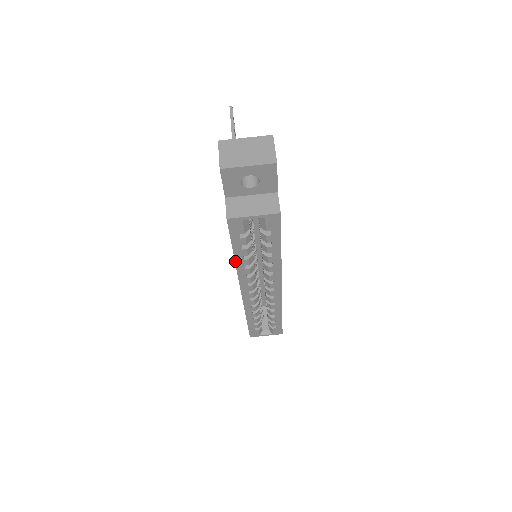
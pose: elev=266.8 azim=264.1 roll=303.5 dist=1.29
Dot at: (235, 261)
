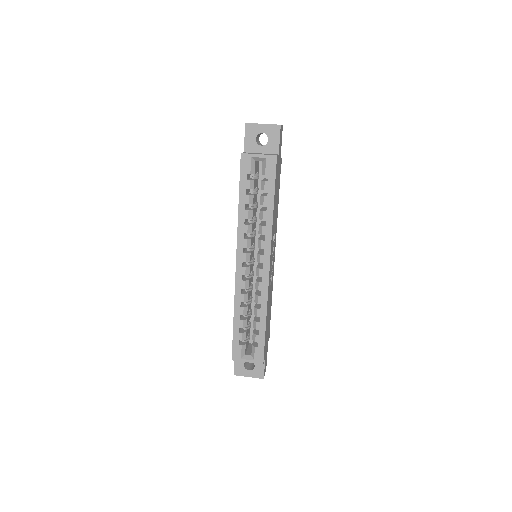
Dot at: (238, 210)
